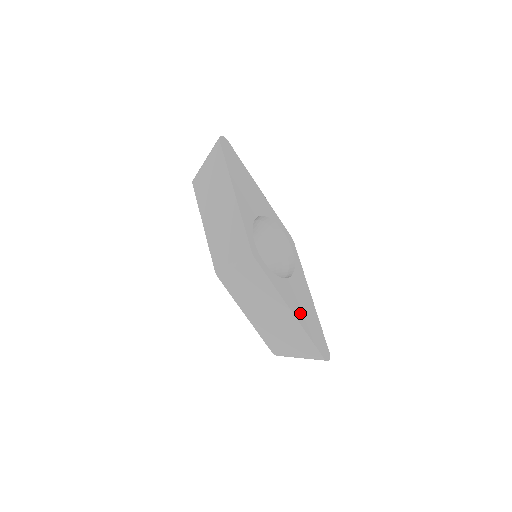
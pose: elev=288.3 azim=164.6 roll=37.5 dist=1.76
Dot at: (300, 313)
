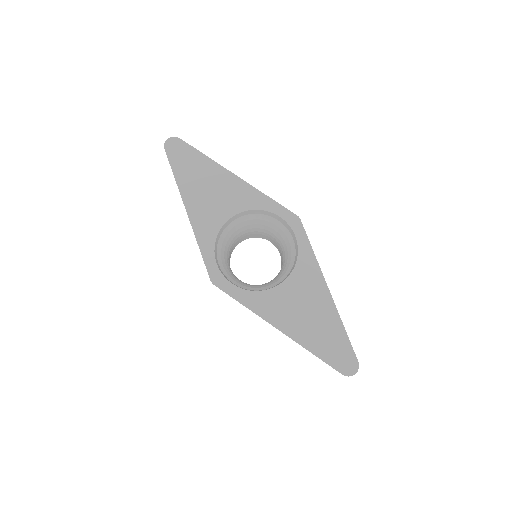
Dot at: (298, 326)
